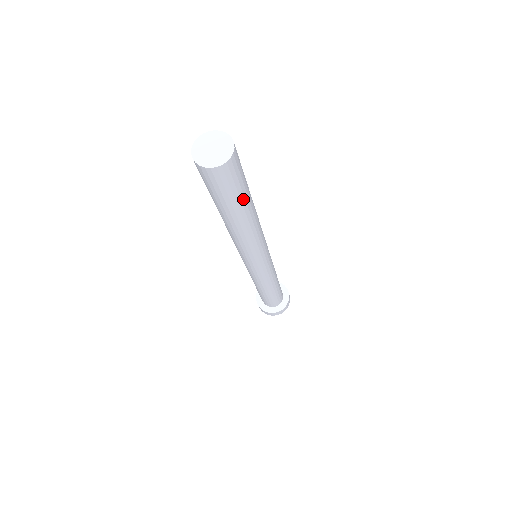
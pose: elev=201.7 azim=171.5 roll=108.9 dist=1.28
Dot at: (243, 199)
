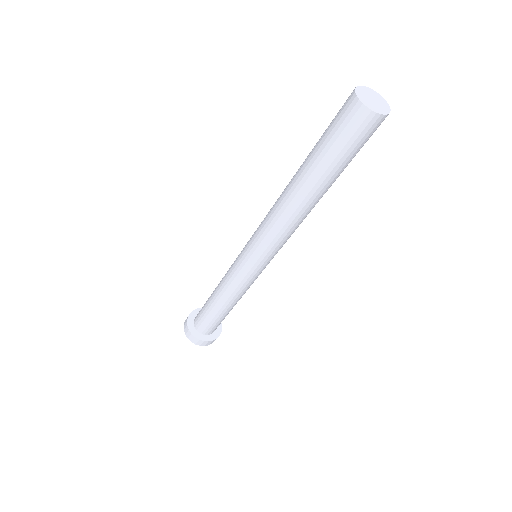
Dot at: occluded
